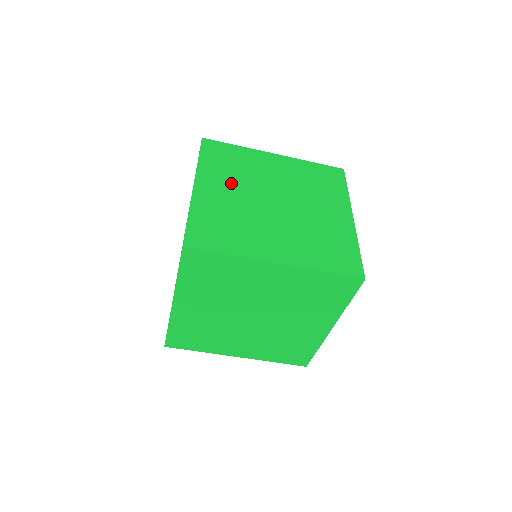
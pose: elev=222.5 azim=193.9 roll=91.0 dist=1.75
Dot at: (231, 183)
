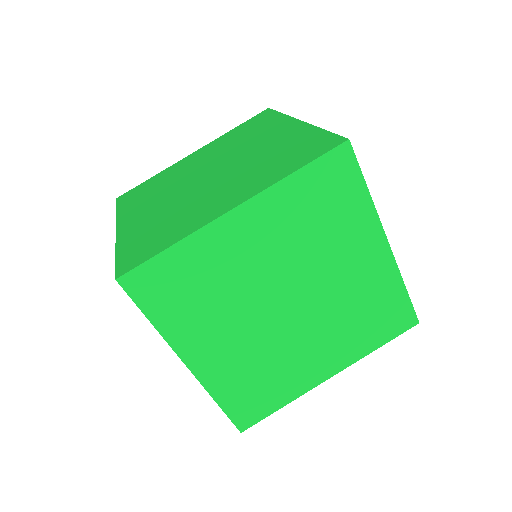
Dot at: (155, 200)
